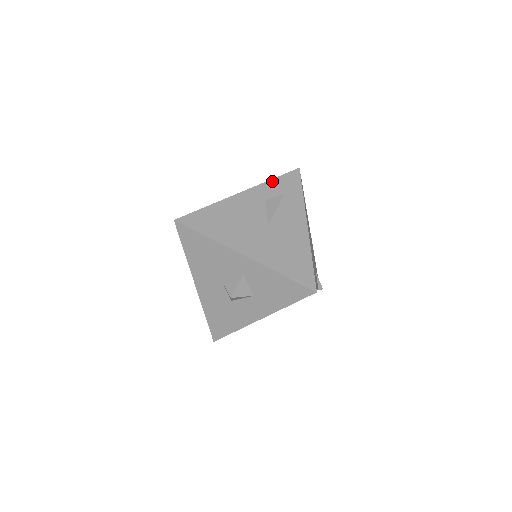
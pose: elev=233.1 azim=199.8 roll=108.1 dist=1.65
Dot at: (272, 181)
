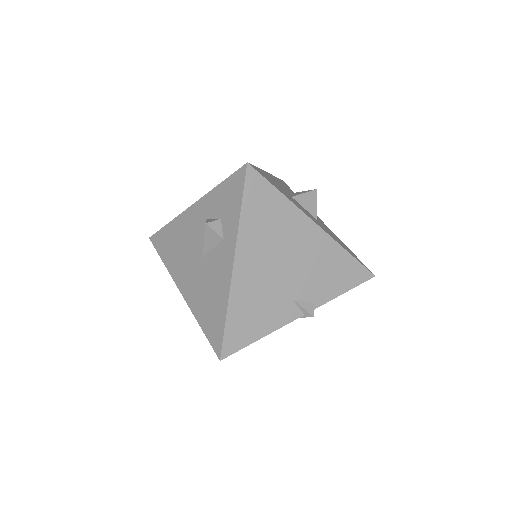
Dot at: (217, 188)
